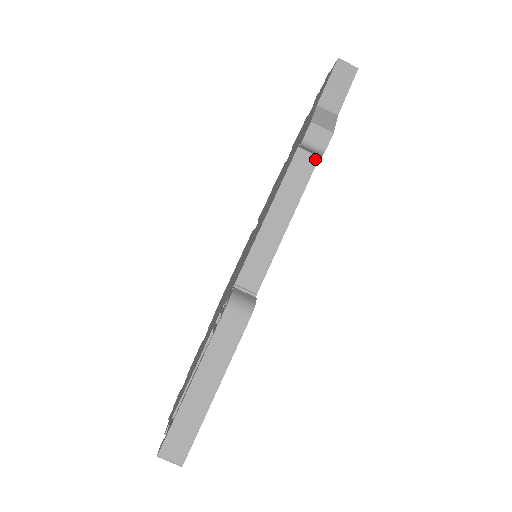
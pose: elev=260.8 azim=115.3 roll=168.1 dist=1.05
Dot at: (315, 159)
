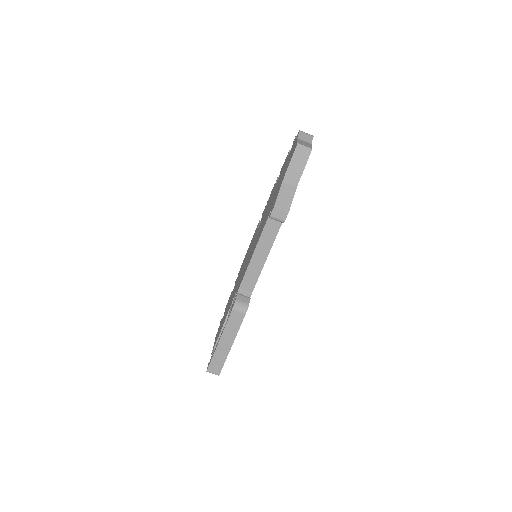
Dot at: occluded
